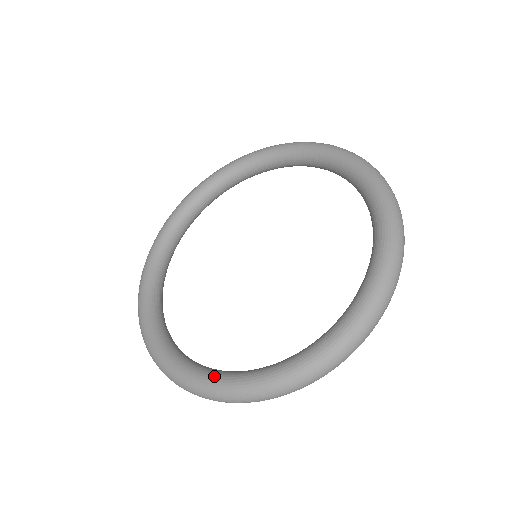
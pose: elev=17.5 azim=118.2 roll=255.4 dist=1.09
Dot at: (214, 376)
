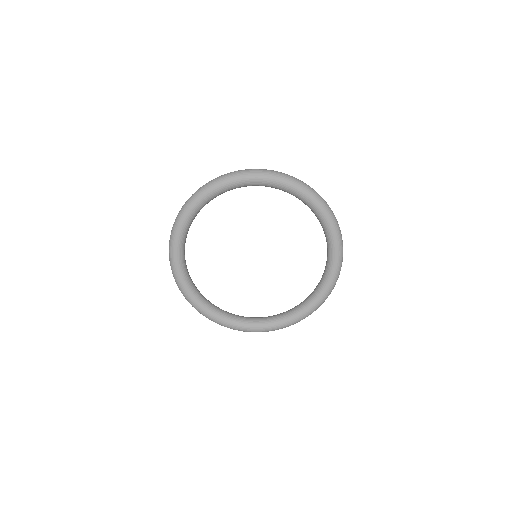
Dot at: (246, 326)
